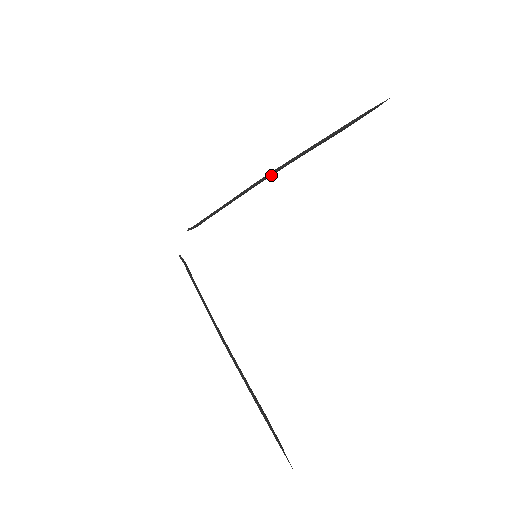
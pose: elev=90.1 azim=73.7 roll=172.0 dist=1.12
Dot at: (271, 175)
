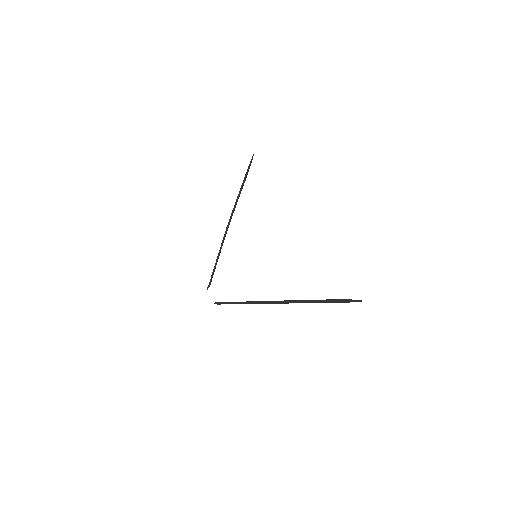
Dot at: (229, 223)
